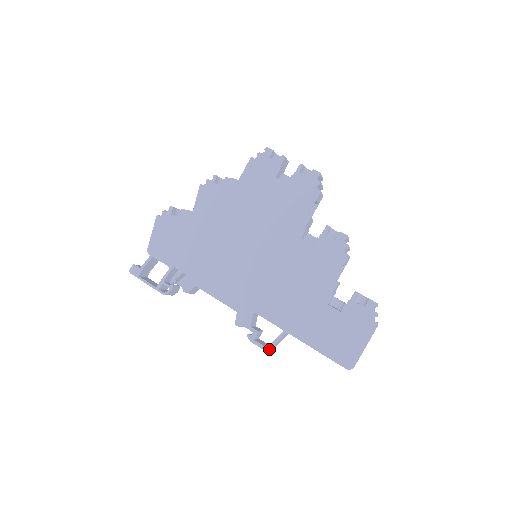
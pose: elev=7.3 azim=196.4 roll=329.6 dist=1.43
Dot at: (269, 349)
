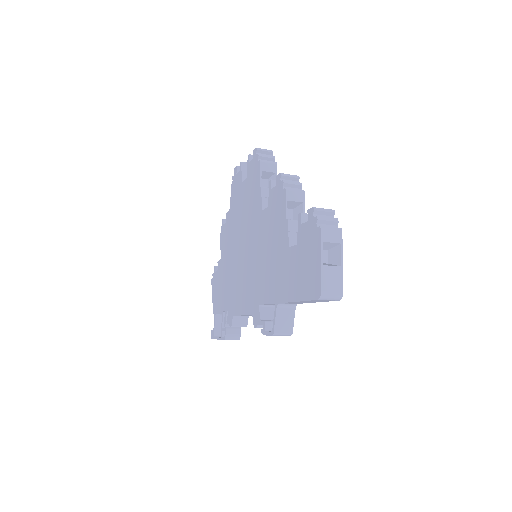
Dot at: (273, 331)
